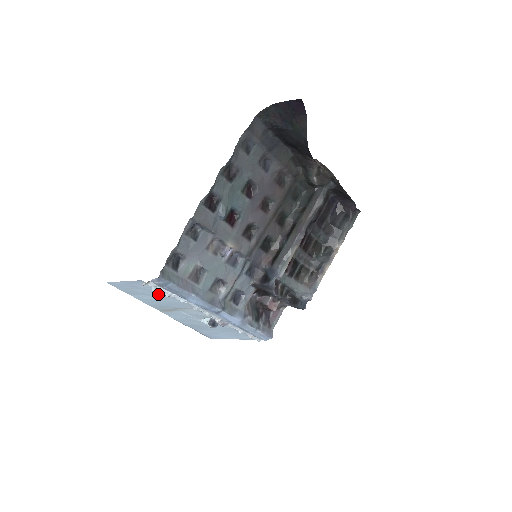
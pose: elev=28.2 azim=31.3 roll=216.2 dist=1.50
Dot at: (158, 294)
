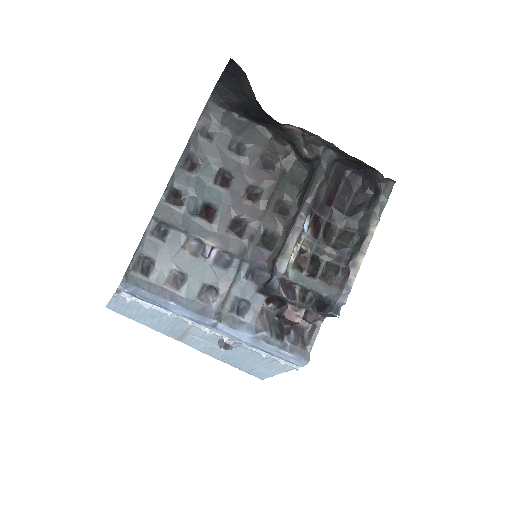
Dot at: (148, 311)
